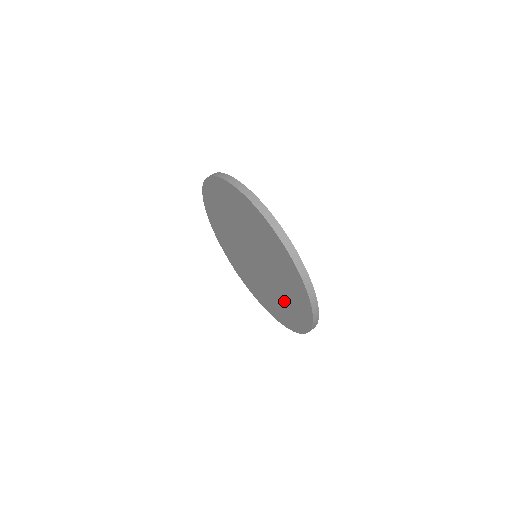
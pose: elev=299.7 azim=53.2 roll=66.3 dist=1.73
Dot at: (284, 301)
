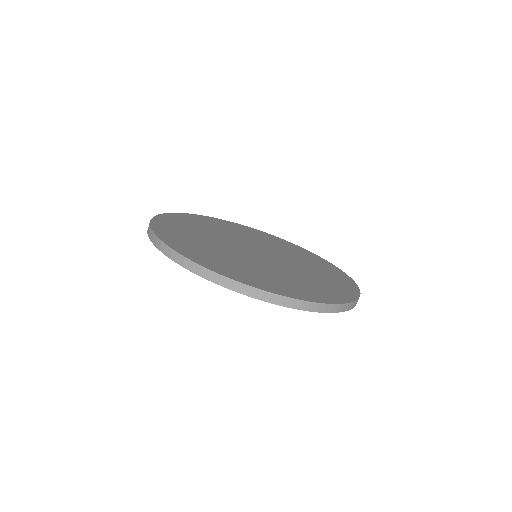
Dot at: occluded
